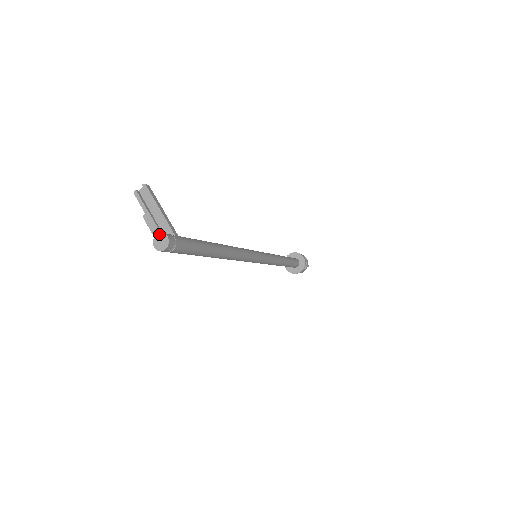
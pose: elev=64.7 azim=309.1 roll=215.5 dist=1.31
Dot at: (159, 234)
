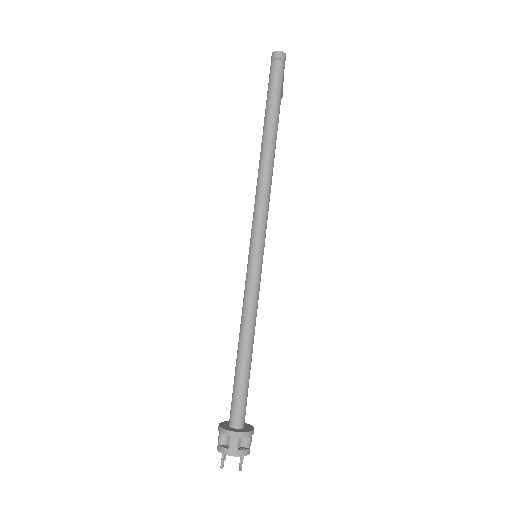
Dot at: occluded
